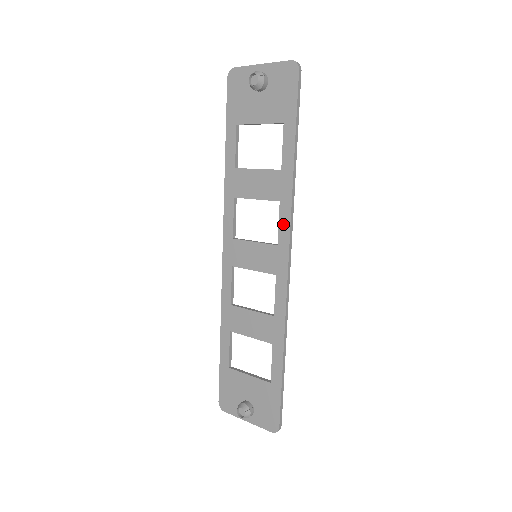
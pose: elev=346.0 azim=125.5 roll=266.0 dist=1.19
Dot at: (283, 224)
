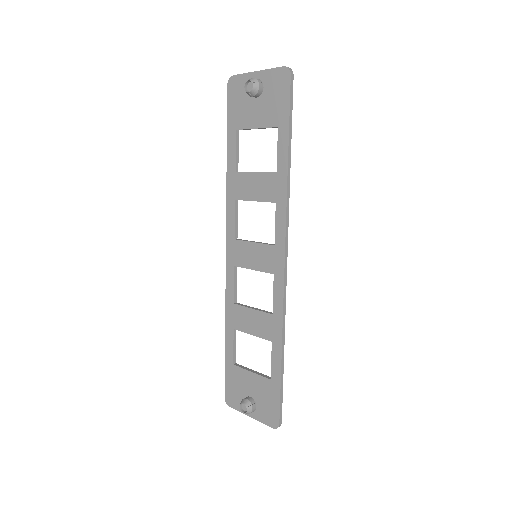
Dot at: (279, 225)
